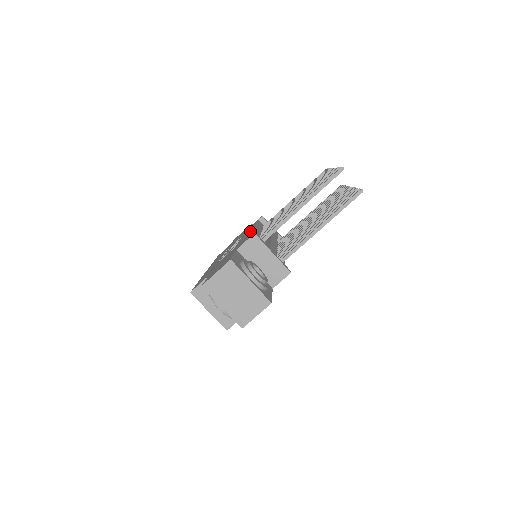
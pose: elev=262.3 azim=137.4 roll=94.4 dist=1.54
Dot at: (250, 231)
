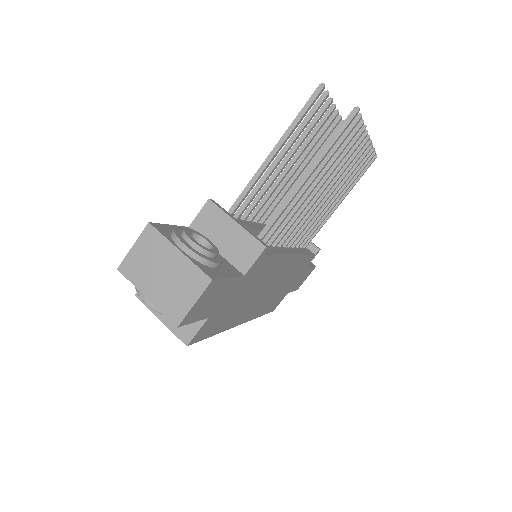
Dot at: occluded
